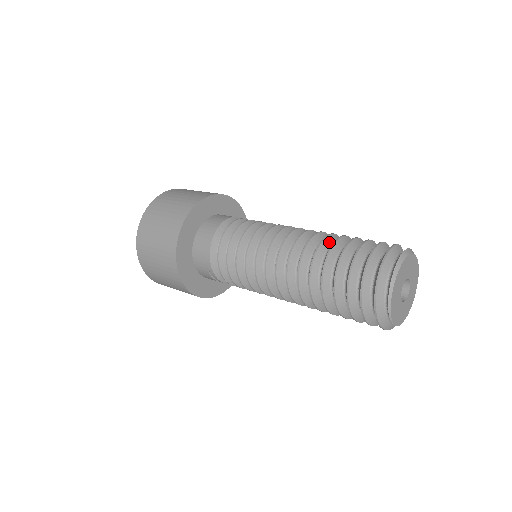
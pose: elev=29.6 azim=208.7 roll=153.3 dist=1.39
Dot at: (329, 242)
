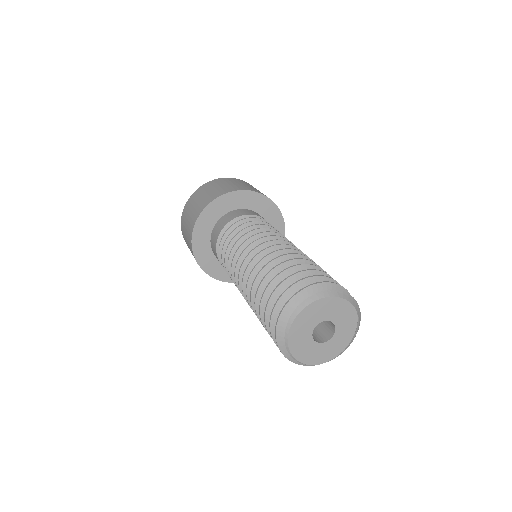
Dot at: occluded
